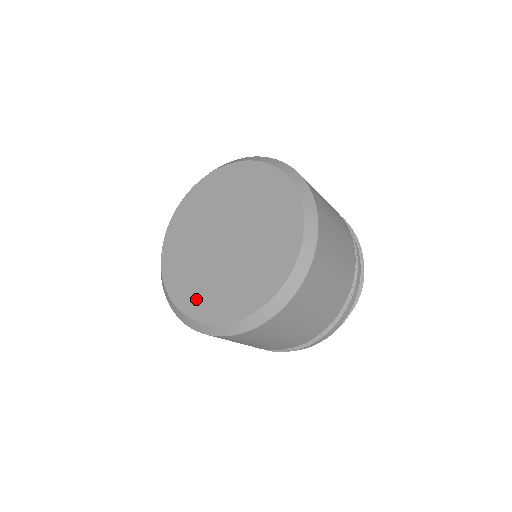
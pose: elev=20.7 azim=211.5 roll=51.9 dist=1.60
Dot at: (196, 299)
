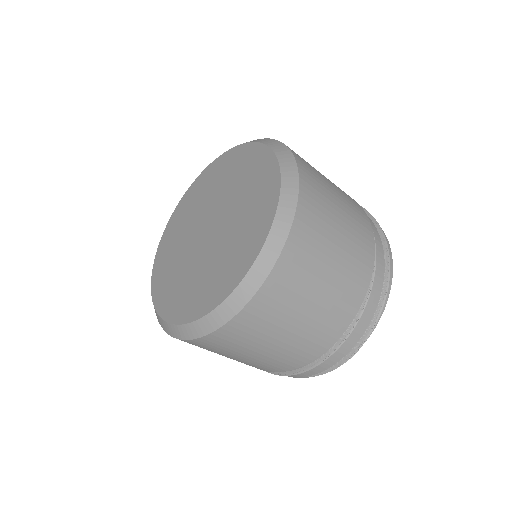
Dot at: (163, 268)
